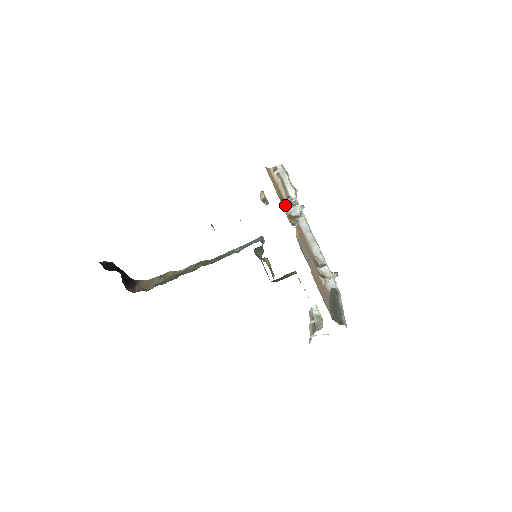
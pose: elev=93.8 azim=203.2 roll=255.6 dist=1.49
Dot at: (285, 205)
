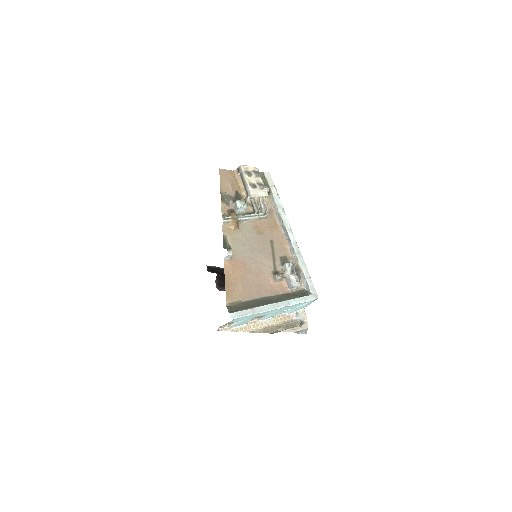
Dot at: (231, 201)
